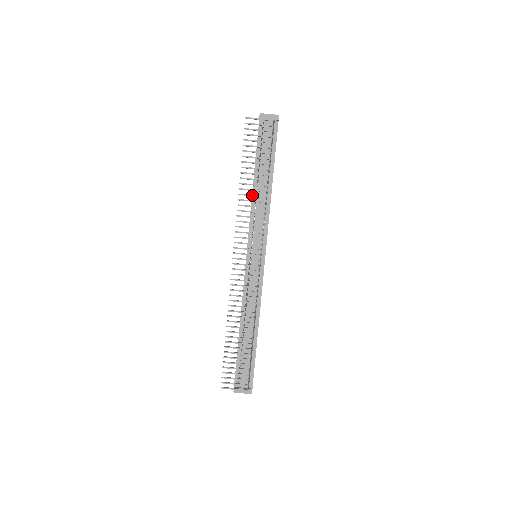
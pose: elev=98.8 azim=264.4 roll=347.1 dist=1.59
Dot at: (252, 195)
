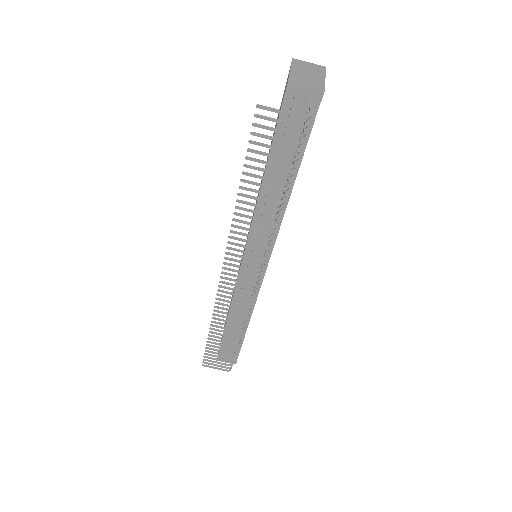
Dot at: (254, 218)
